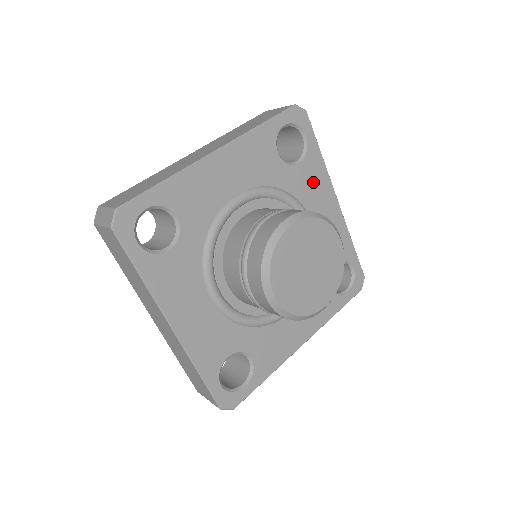
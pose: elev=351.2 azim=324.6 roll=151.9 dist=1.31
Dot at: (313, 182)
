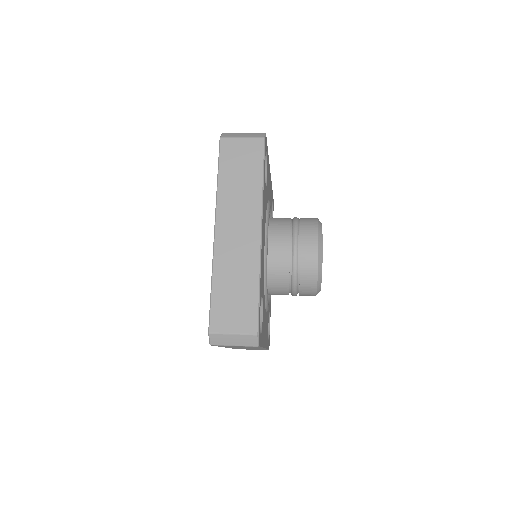
Dot at: (268, 178)
